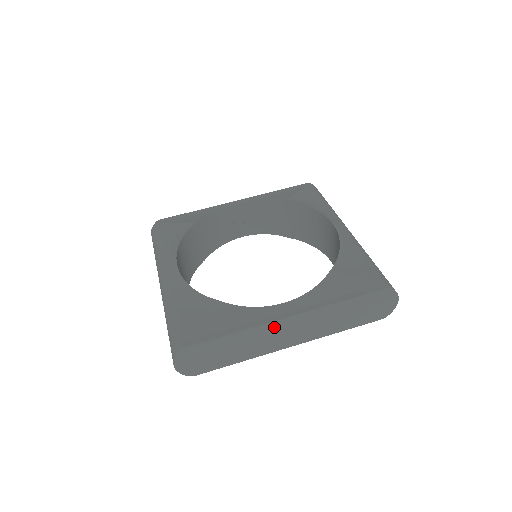
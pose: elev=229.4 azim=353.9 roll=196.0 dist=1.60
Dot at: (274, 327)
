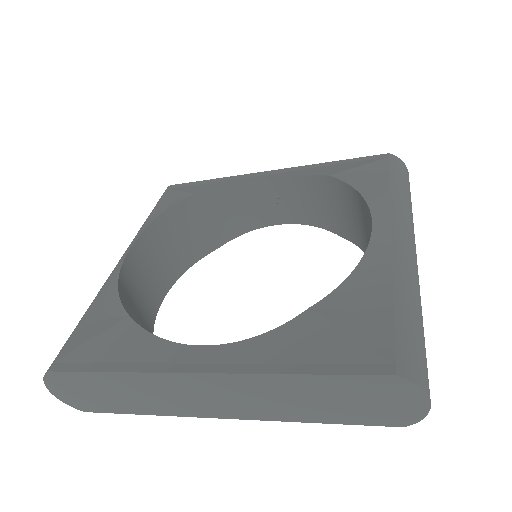
Dot at: (178, 381)
